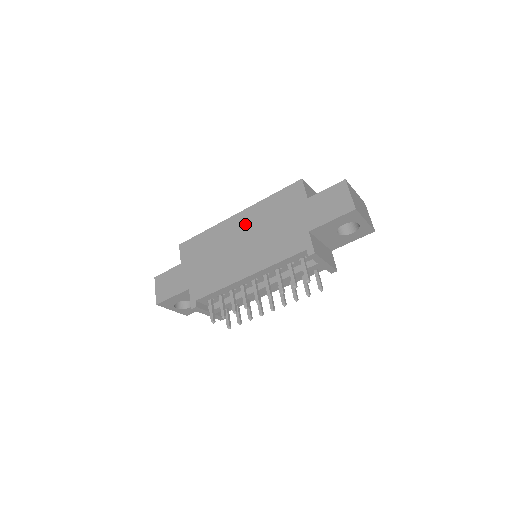
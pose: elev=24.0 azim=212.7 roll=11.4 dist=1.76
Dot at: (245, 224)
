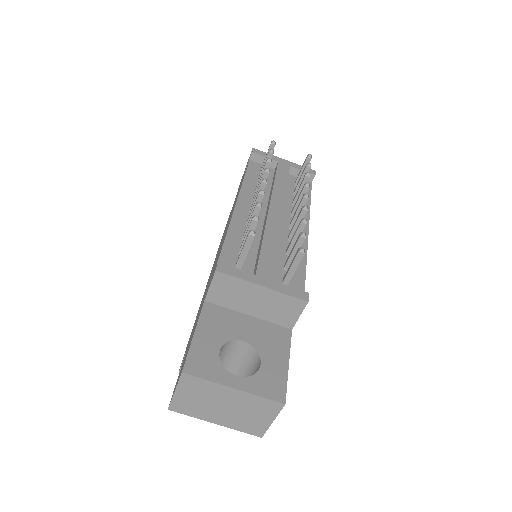
Dot at: occluded
